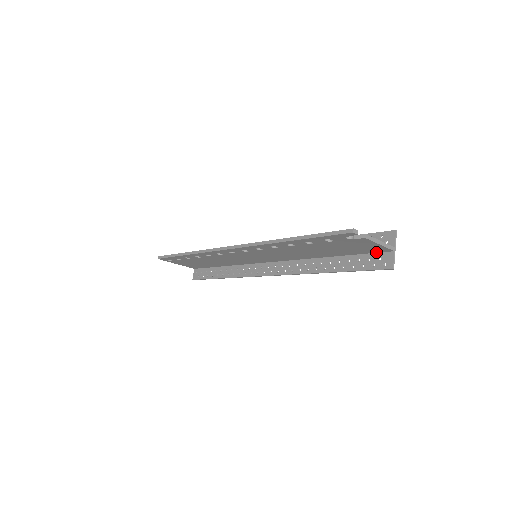
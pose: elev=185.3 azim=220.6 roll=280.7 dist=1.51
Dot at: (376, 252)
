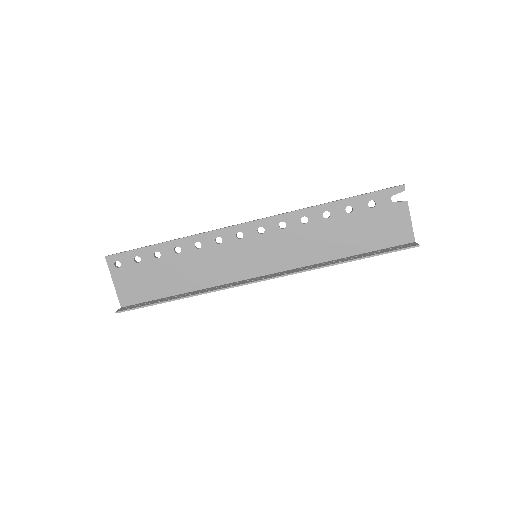
Dot at: (397, 245)
